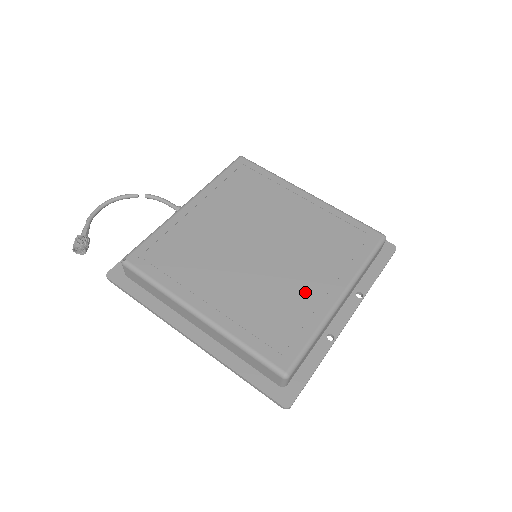
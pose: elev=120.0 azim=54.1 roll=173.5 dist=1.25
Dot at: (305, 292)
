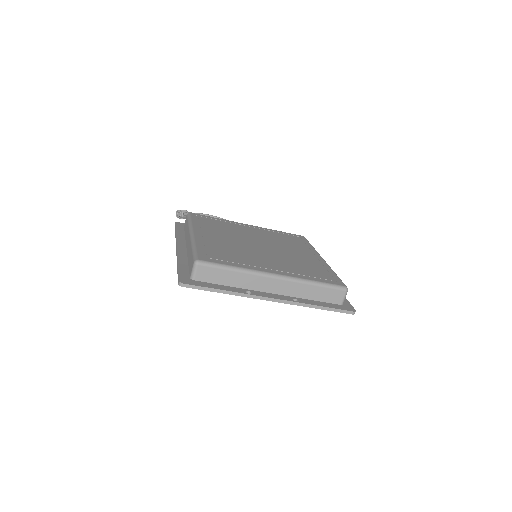
Dot at: (258, 261)
